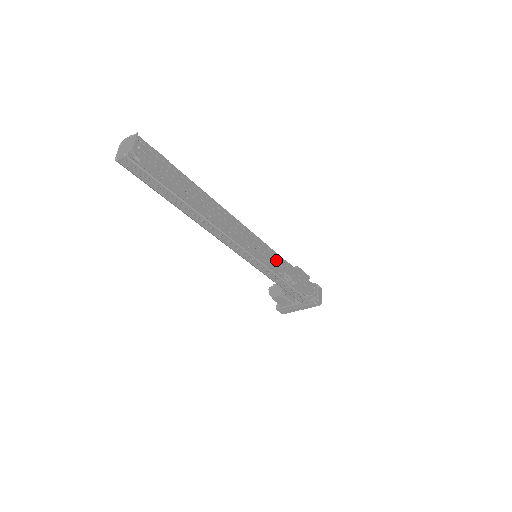
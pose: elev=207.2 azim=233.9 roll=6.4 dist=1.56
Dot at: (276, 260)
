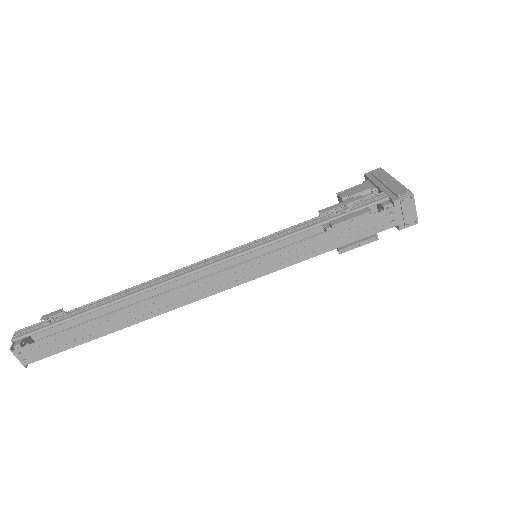
Dot at: (280, 262)
